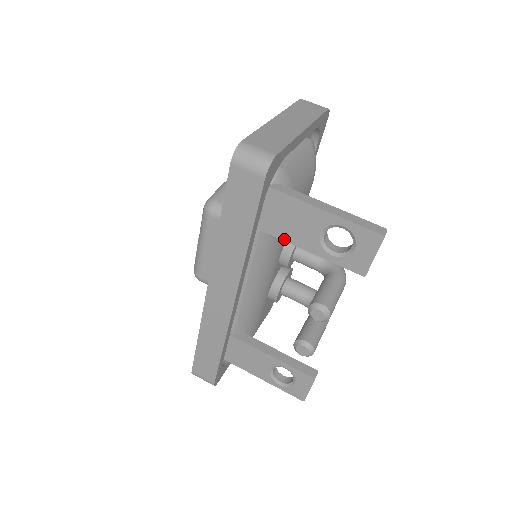
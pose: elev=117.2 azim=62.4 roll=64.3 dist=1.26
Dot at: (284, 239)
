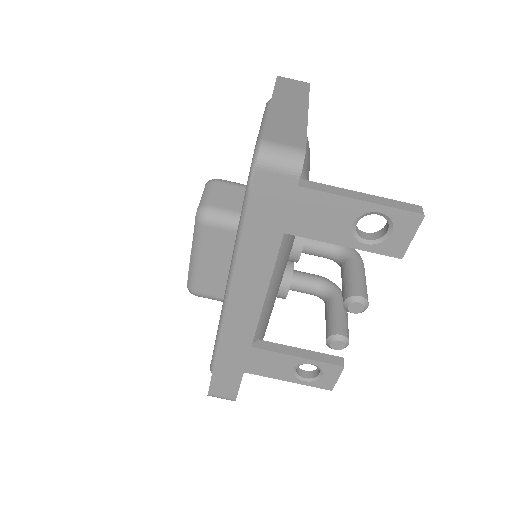
Dot at: (310, 237)
